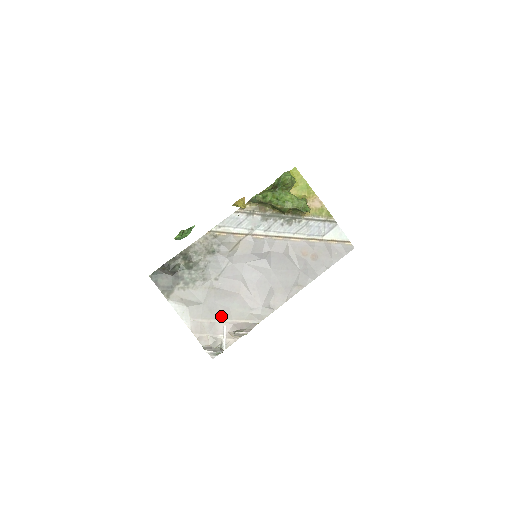
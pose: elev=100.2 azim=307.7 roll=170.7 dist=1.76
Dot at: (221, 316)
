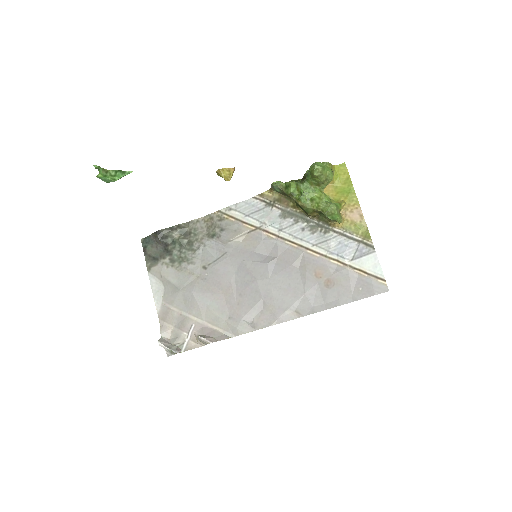
Dot at: (194, 312)
